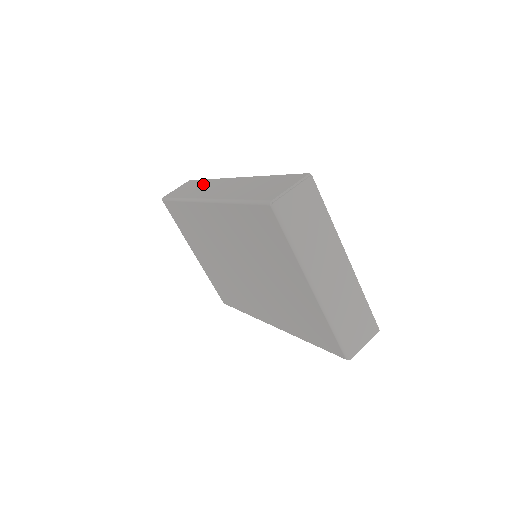
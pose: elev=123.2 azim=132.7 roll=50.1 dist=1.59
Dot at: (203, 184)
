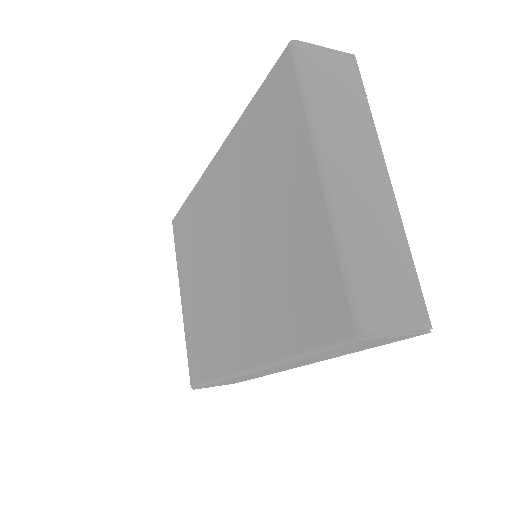
Dot at: occluded
